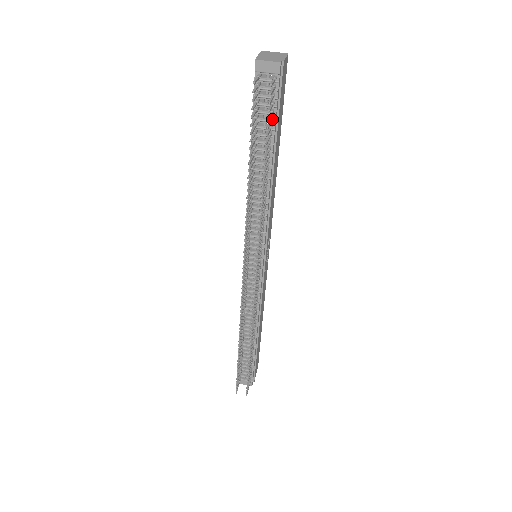
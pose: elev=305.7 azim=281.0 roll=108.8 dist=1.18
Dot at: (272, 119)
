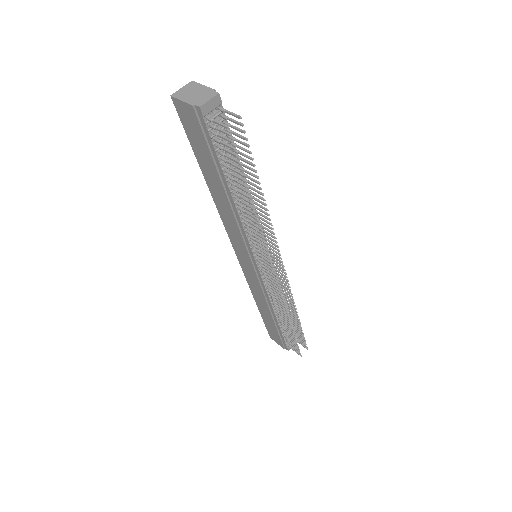
Dot at: (236, 144)
